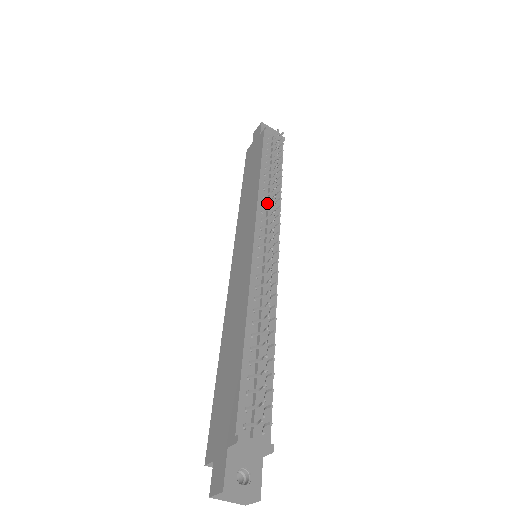
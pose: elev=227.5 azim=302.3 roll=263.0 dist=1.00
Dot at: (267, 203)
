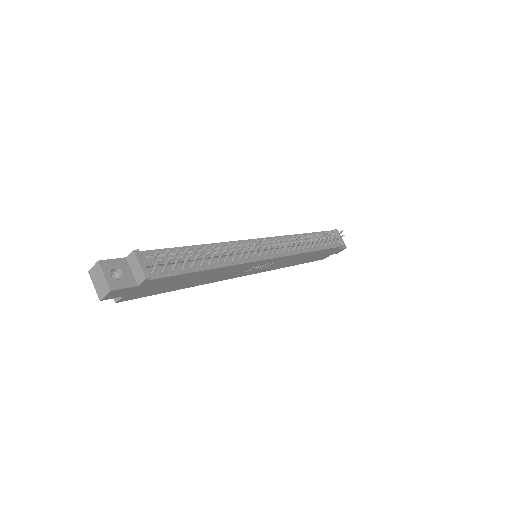
Dot at: occluded
